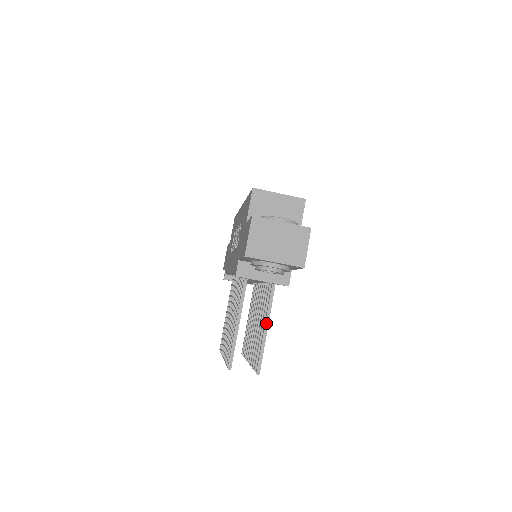
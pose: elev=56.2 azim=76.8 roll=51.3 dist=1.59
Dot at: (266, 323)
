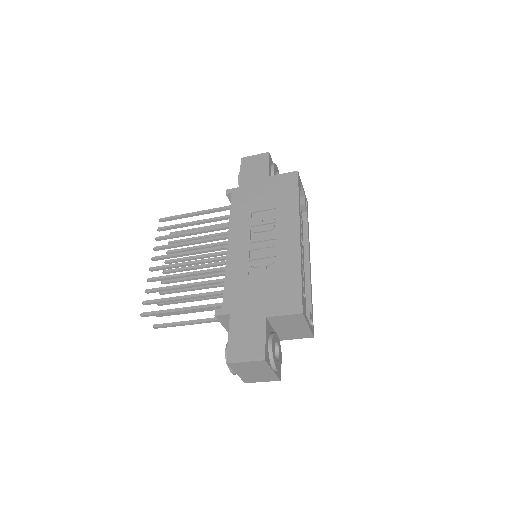
Dot at: (195, 323)
